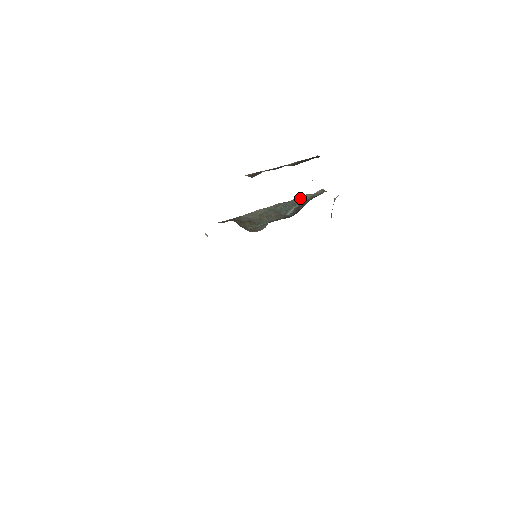
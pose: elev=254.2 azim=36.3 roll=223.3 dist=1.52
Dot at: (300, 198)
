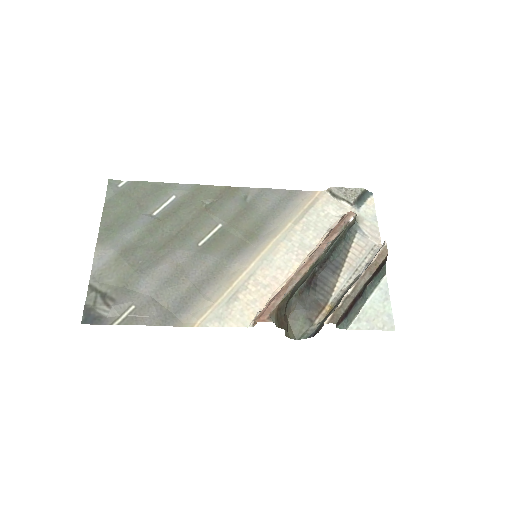
Dot at: (337, 238)
